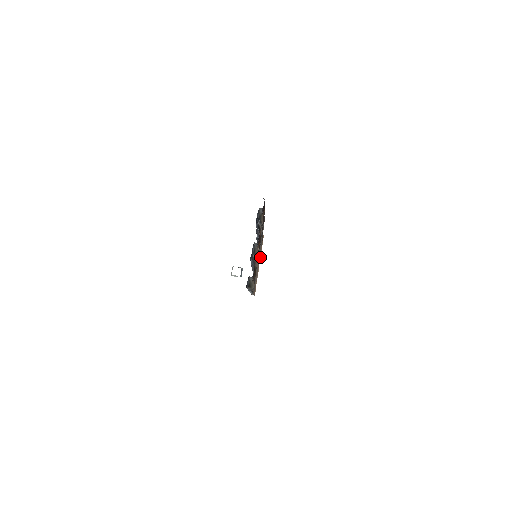
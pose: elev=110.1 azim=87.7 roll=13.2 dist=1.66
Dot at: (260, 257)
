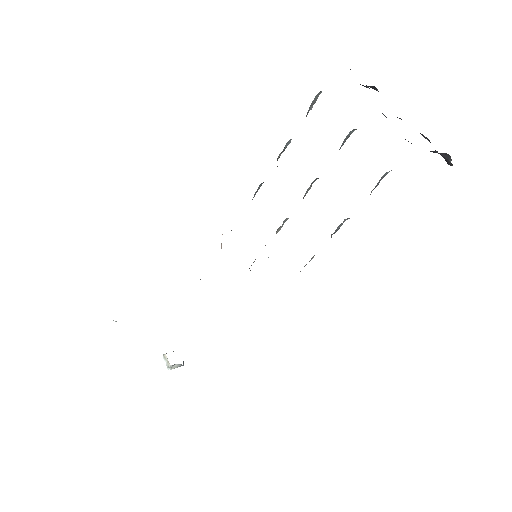
Dot at: occluded
